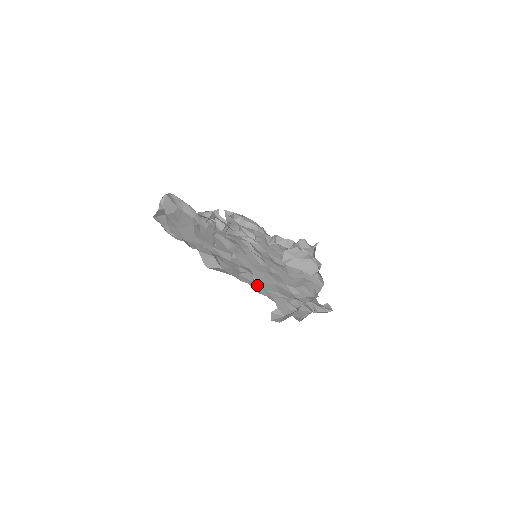
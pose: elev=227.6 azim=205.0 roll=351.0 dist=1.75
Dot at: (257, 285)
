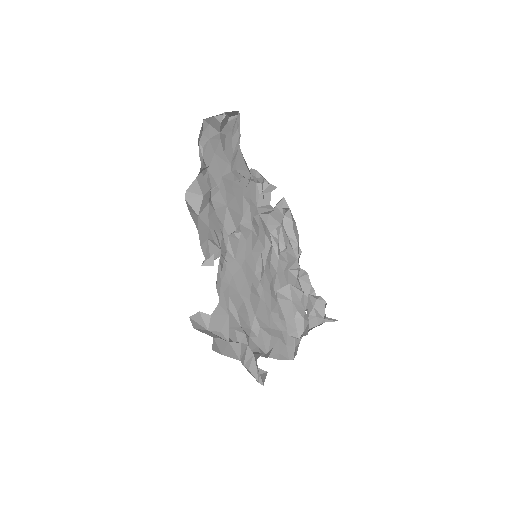
Dot at: (209, 265)
